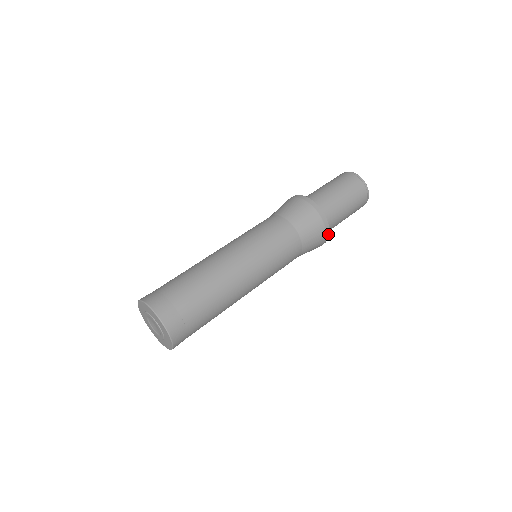
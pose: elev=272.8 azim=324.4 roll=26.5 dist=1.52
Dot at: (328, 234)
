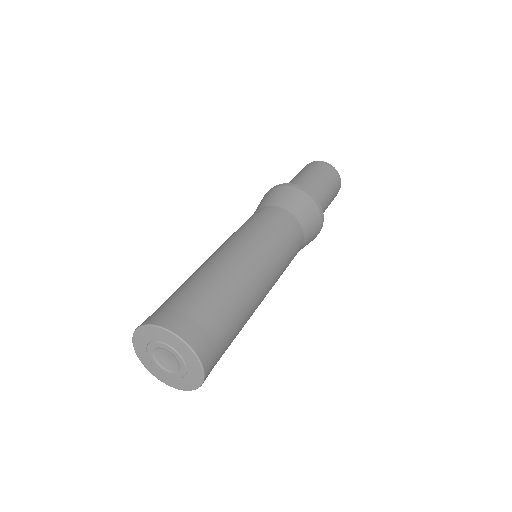
Dot at: occluded
